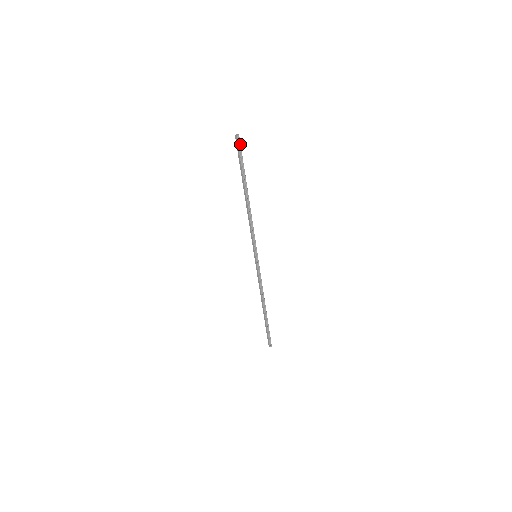
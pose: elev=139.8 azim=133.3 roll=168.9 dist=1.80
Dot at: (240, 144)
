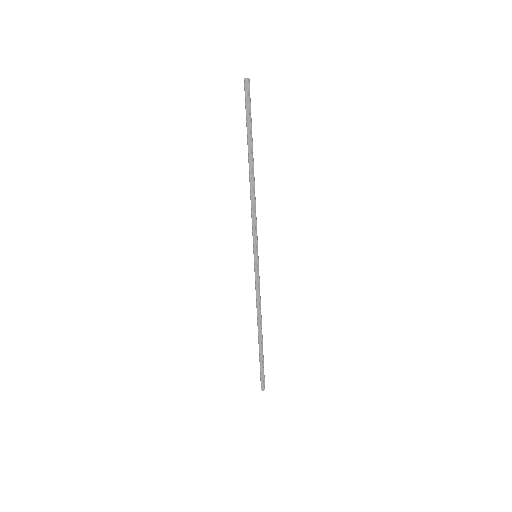
Dot at: (249, 91)
